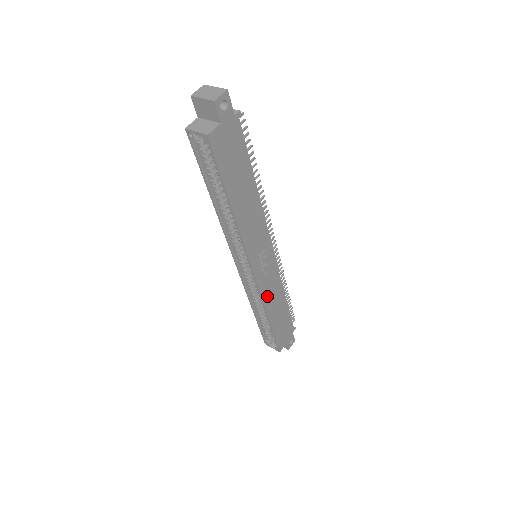
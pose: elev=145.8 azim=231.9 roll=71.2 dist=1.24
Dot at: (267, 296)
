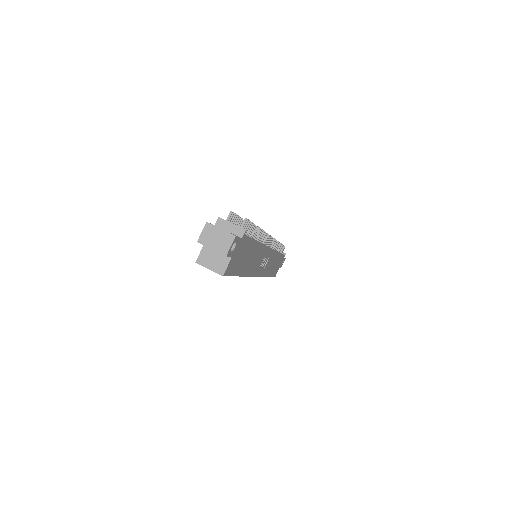
Dot at: (267, 270)
